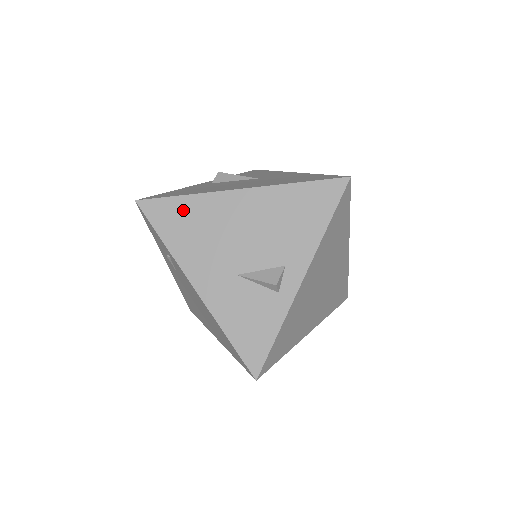
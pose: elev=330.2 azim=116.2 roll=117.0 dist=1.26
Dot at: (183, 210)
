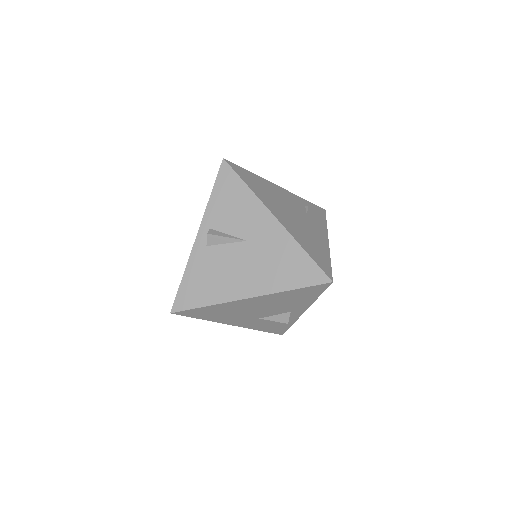
Dot at: (209, 310)
